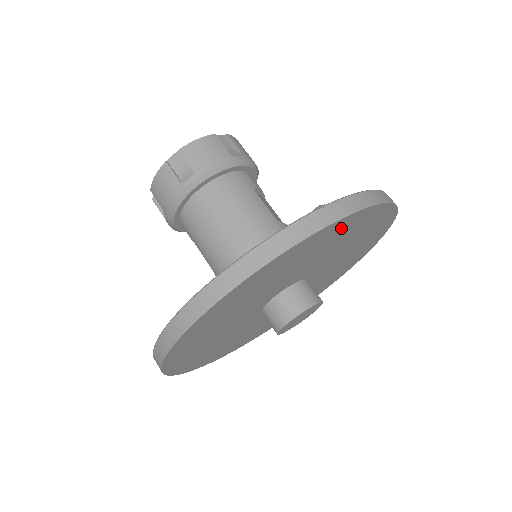
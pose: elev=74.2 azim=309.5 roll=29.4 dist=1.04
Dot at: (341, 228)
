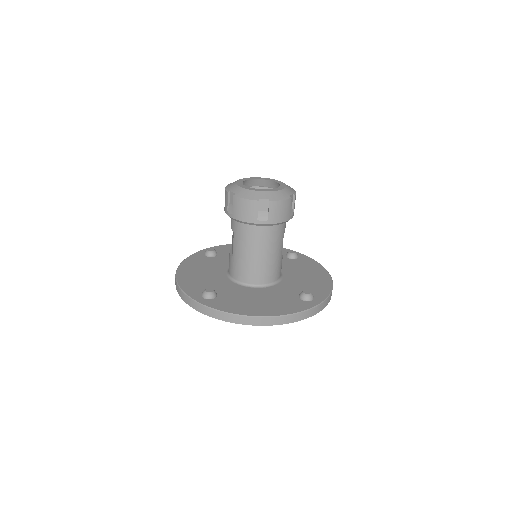
Dot at: occluded
